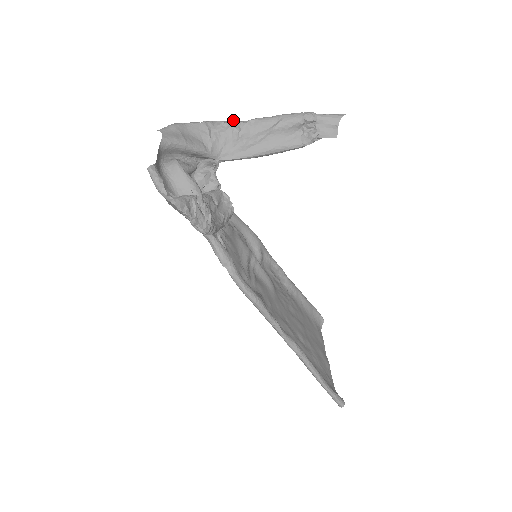
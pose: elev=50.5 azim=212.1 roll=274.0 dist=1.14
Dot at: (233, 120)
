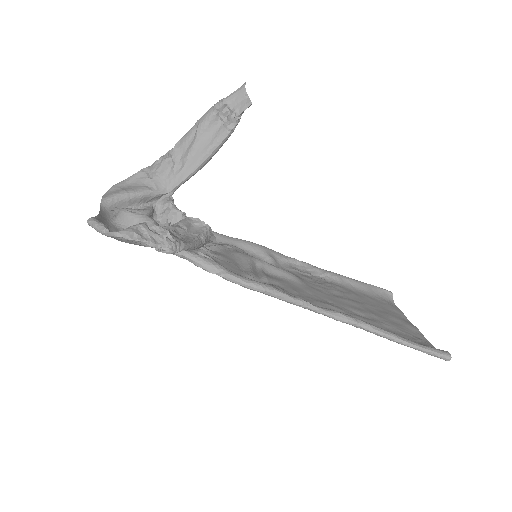
Dot at: occluded
